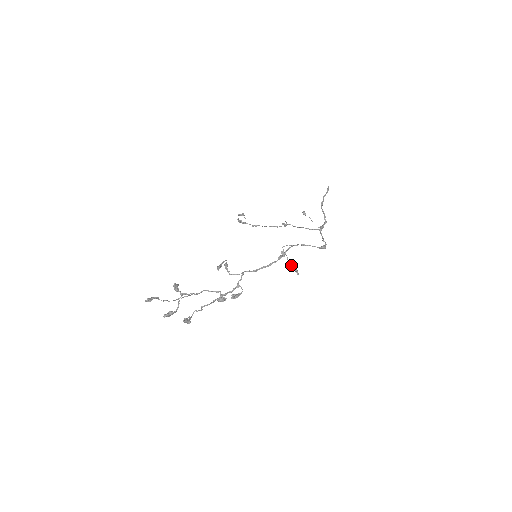
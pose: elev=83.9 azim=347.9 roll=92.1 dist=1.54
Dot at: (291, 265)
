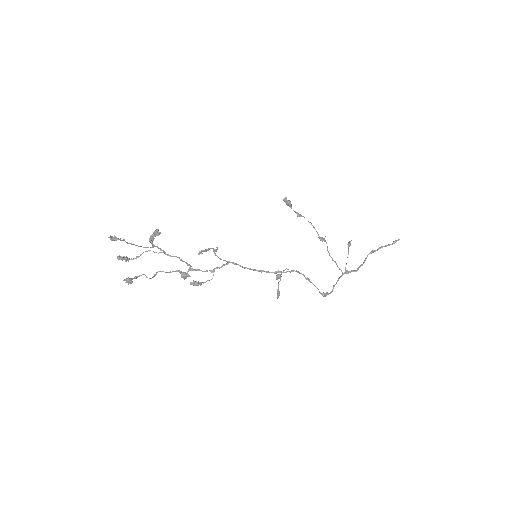
Dot at: (278, 288)
